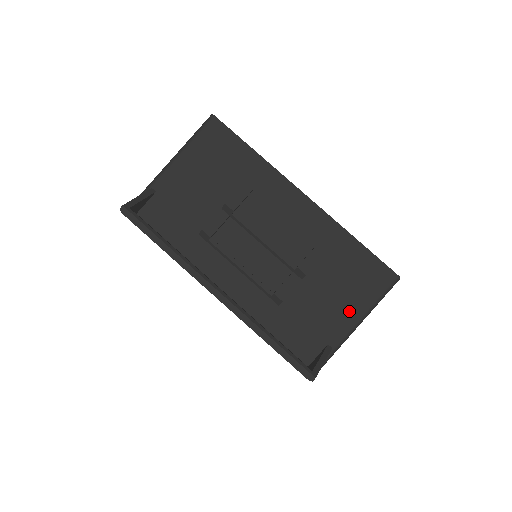
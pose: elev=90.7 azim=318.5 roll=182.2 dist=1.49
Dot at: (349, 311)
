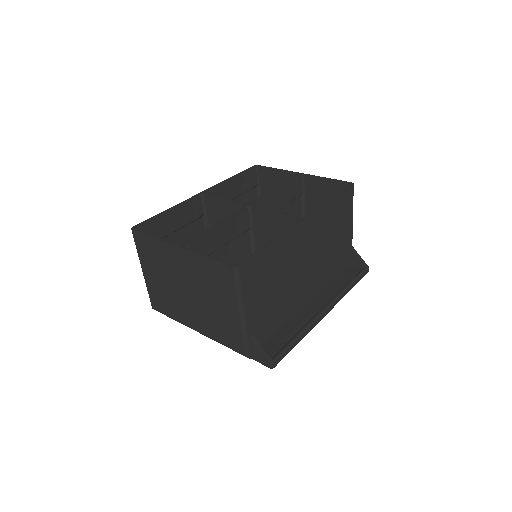
Dot at: (348, 226)
